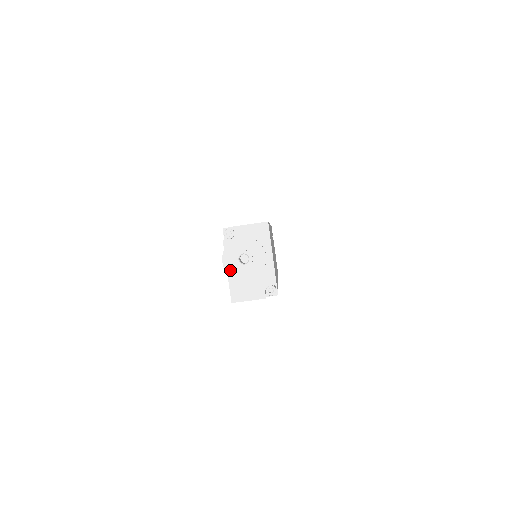
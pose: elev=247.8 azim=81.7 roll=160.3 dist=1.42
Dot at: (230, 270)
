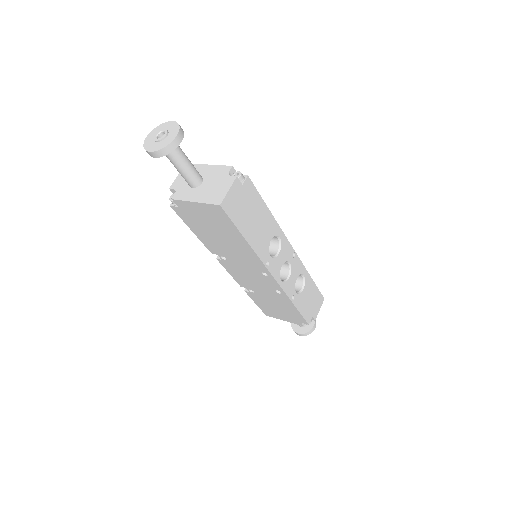
Dot at: (160, 147)
